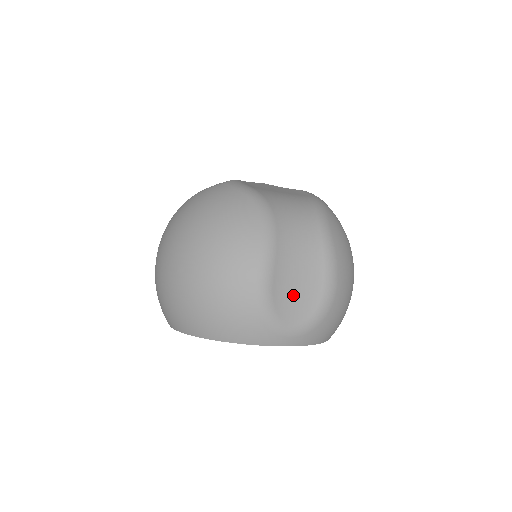
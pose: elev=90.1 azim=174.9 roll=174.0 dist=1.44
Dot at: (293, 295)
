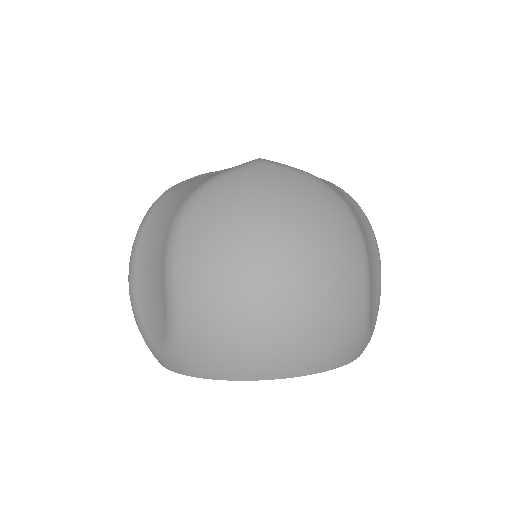
Dot at: (371, 294)
